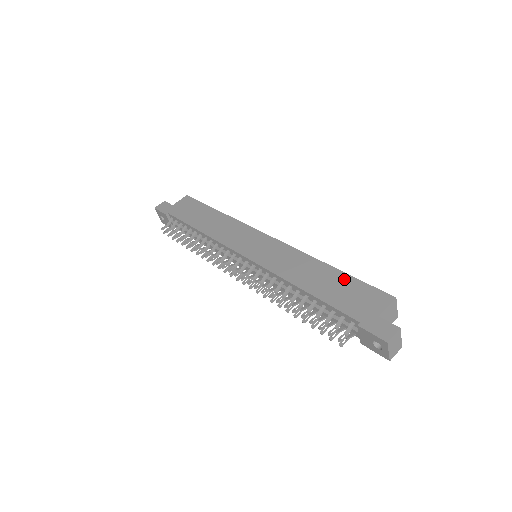
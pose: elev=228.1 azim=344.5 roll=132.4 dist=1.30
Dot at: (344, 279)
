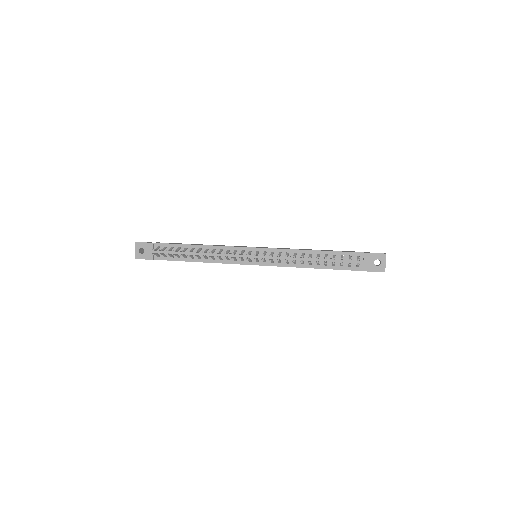
Dot at: occluded
